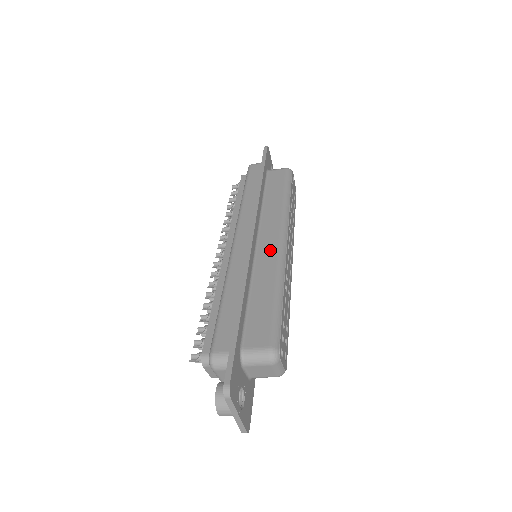
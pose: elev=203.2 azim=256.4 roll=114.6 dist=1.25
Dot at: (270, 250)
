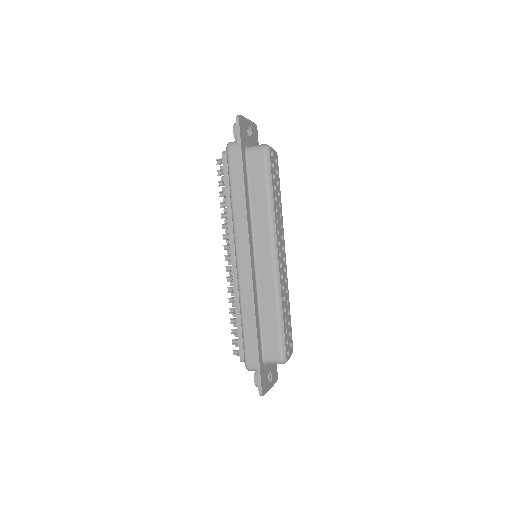
Dot at: (266, 269)
